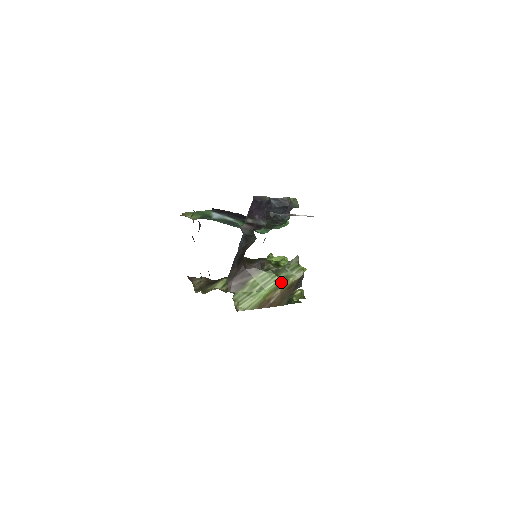
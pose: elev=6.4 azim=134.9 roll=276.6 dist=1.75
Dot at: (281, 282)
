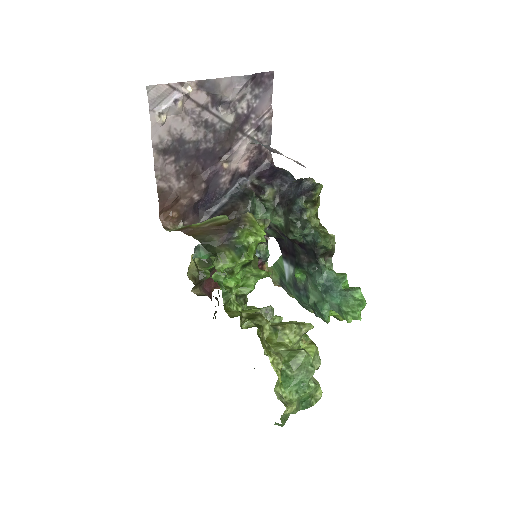
Dot at: (220, 219)
